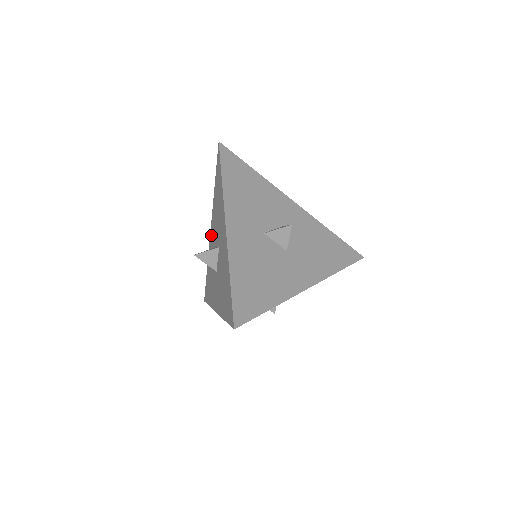
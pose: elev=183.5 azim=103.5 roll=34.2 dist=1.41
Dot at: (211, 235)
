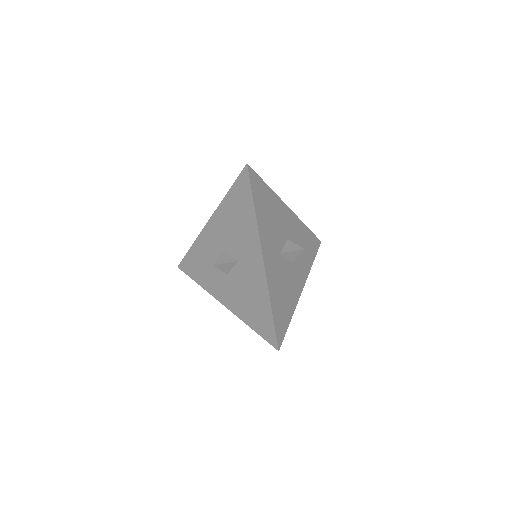
Dot at: (210, 230)
